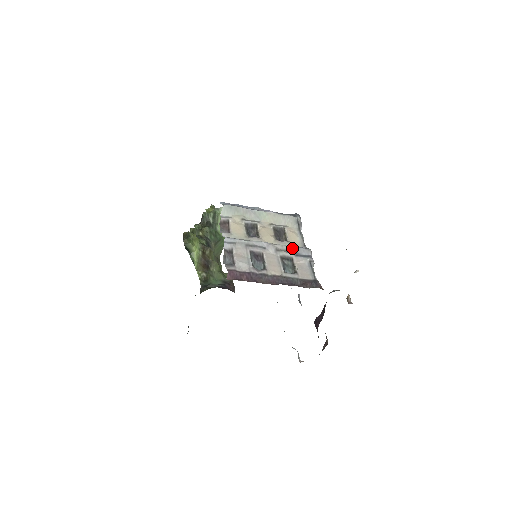
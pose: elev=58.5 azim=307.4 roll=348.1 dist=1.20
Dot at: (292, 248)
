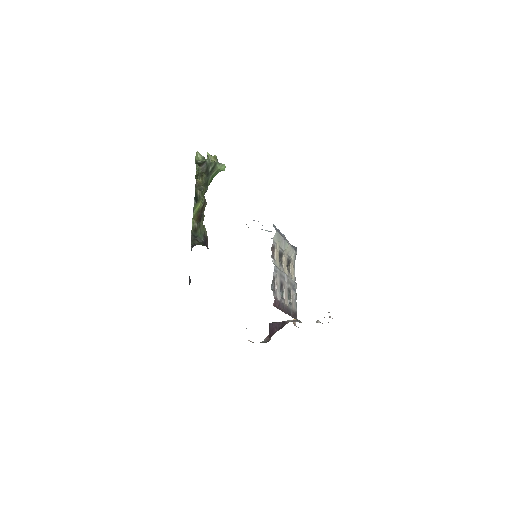
Dot at: (293, 282)
